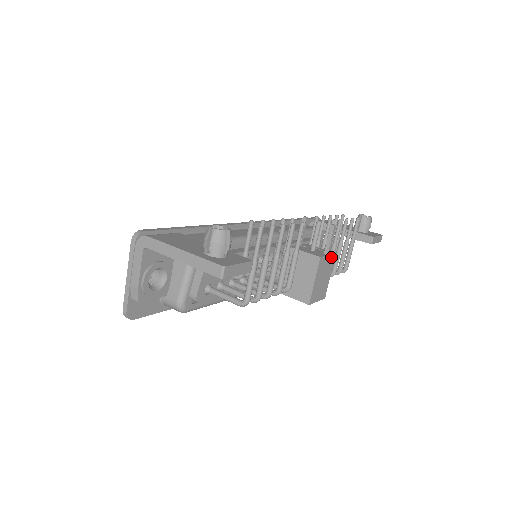
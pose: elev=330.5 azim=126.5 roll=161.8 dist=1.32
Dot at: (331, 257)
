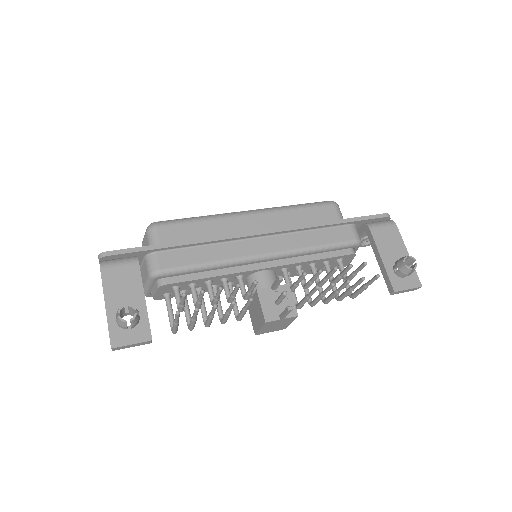
Dot at: (289, 318)
